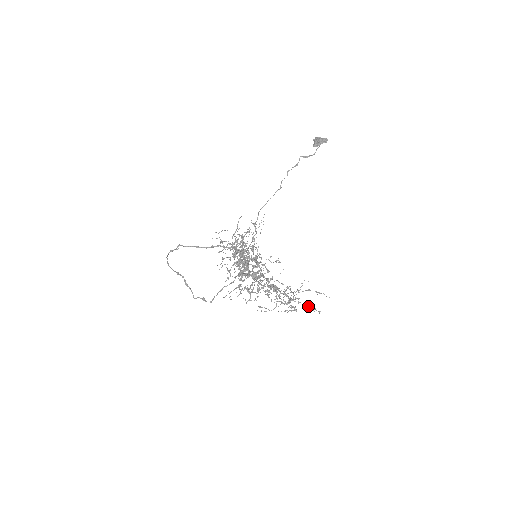
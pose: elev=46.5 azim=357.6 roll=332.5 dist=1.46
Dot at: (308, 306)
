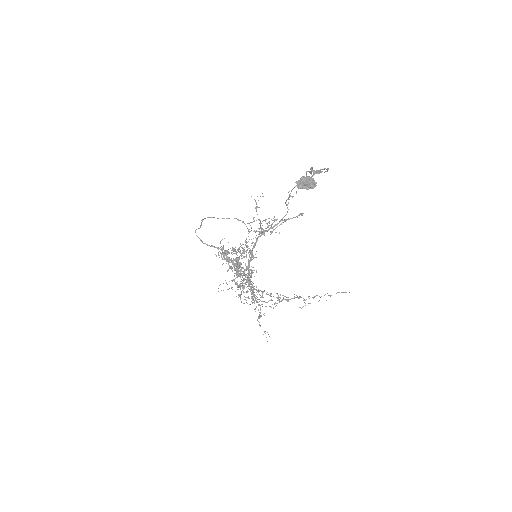
Dot at: occluded
